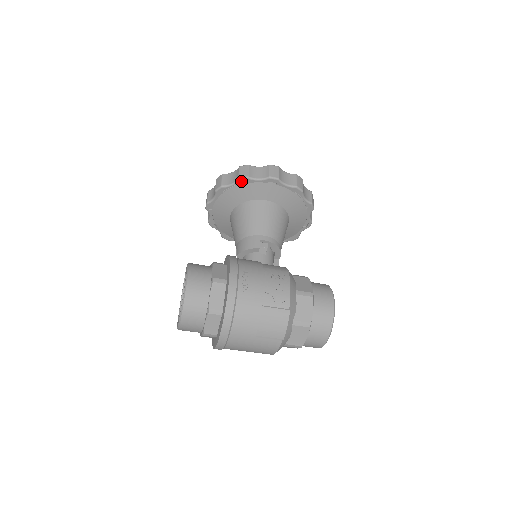
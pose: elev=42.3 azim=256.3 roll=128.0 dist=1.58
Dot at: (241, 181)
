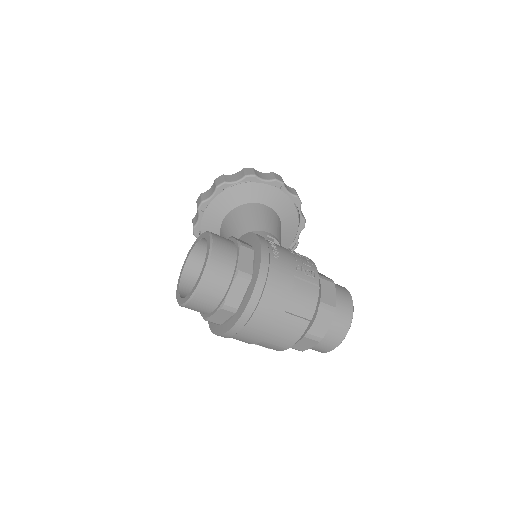
Dot at: (247, 179)
